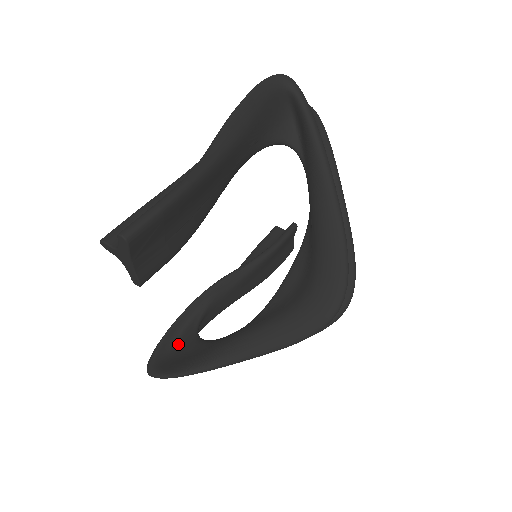
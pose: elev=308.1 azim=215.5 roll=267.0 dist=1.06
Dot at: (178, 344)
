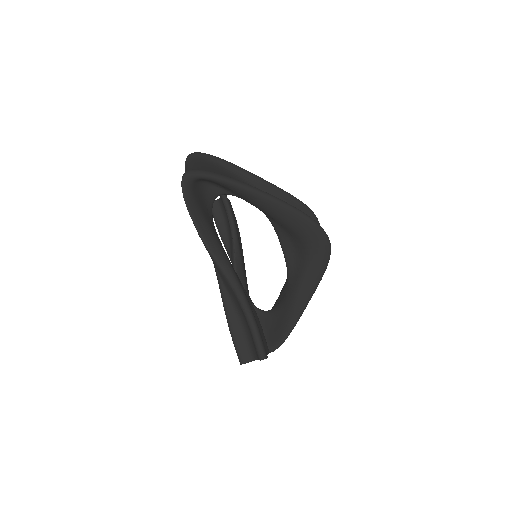
Dot at: occluded
